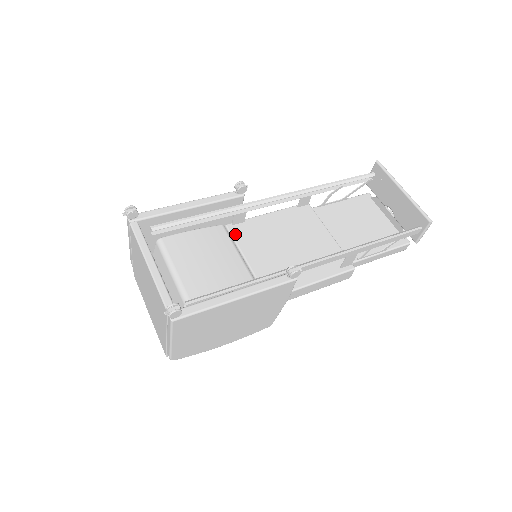
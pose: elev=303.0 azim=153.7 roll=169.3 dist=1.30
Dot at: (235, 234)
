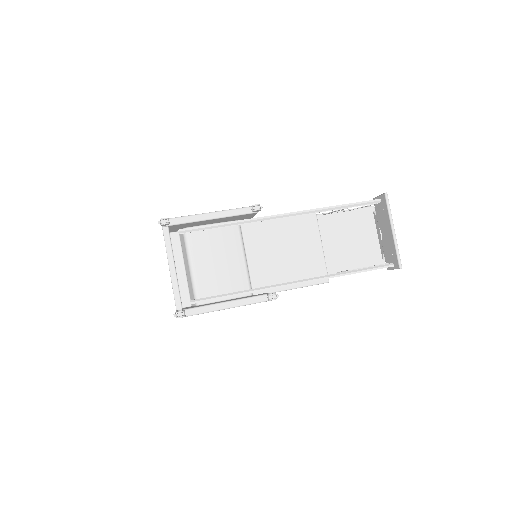
Dot at: (245, 233)
